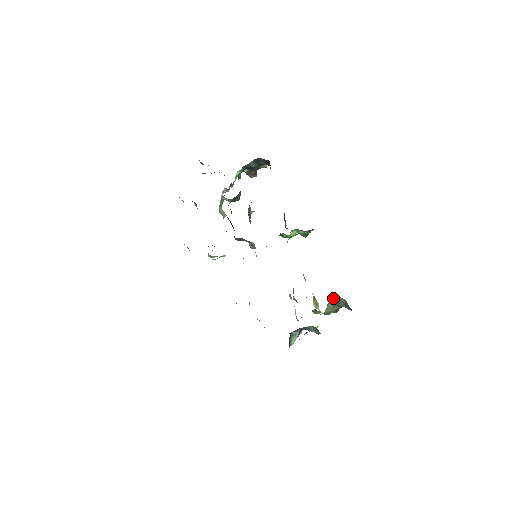
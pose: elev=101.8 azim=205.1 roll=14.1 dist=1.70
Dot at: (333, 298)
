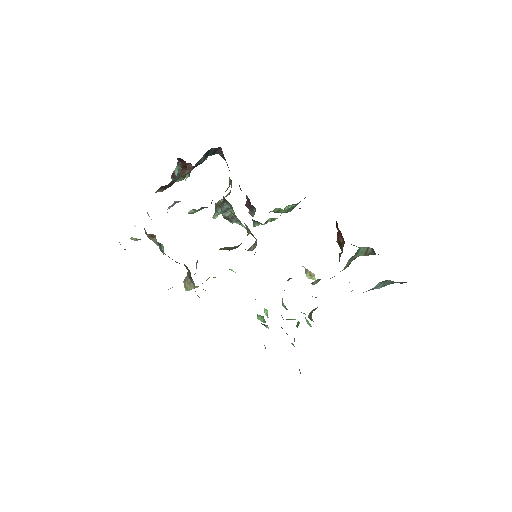
Dot at: occluded
